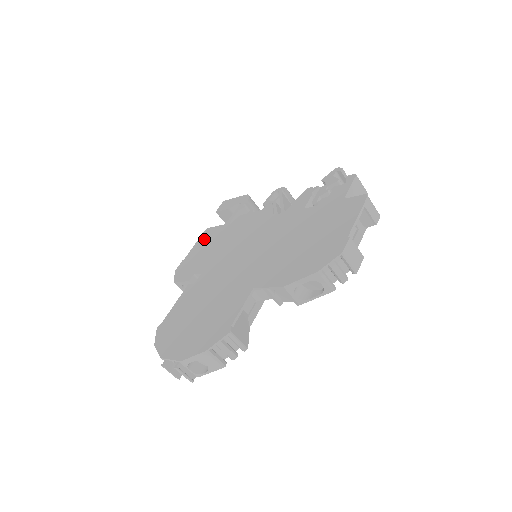
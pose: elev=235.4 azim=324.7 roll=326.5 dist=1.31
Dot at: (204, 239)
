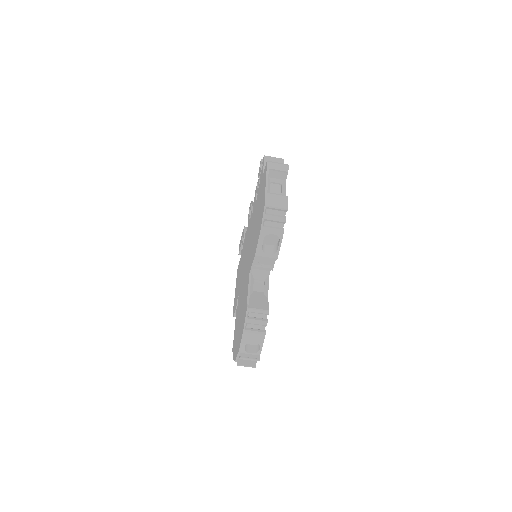
Dot at: (237, 276)
